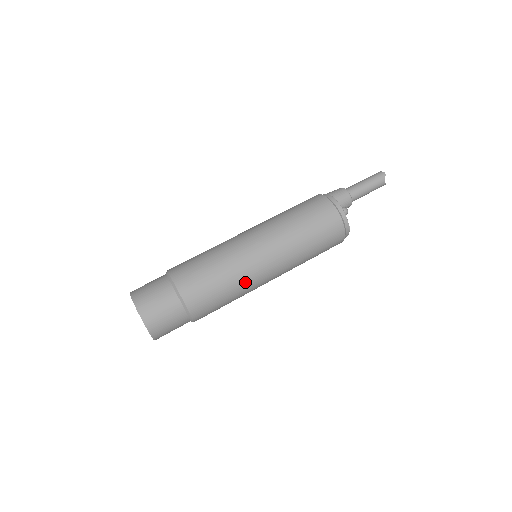
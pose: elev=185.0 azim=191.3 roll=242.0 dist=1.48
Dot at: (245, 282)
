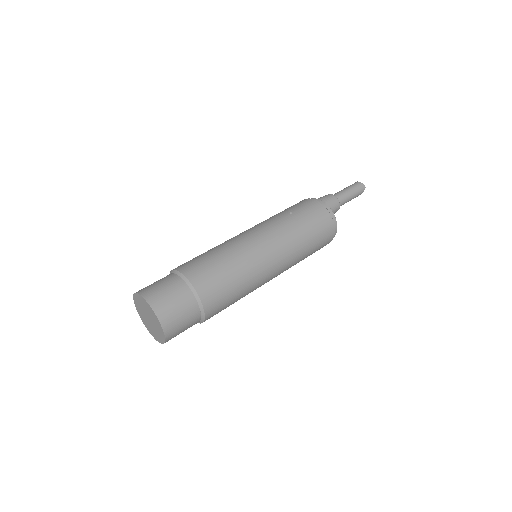
Dot at: occluded
